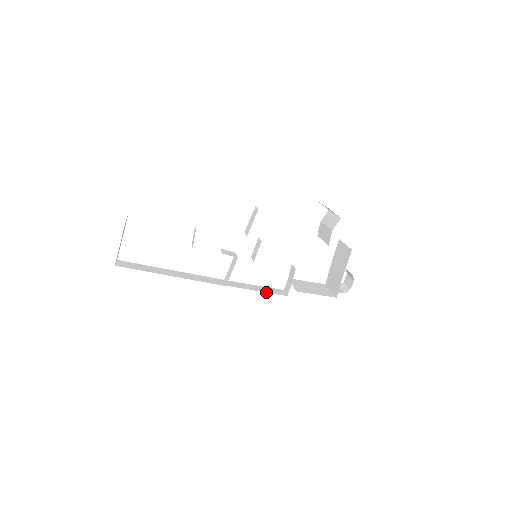
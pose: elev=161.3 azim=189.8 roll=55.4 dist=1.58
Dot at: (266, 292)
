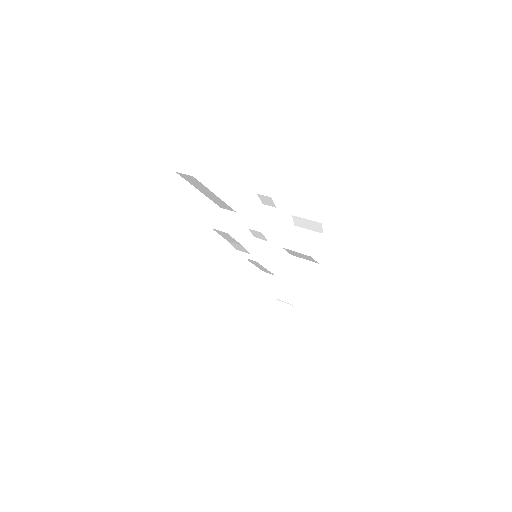
Dot at: occluded
